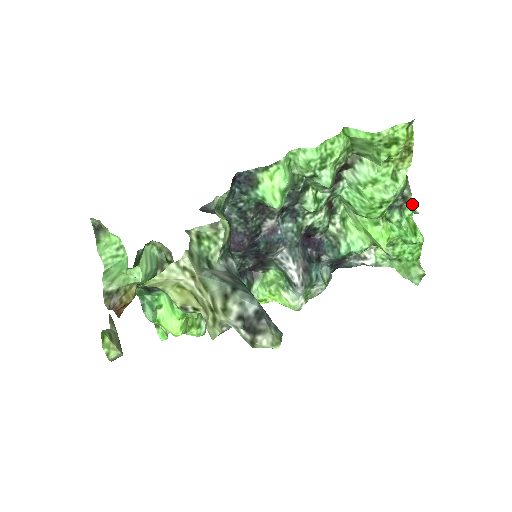
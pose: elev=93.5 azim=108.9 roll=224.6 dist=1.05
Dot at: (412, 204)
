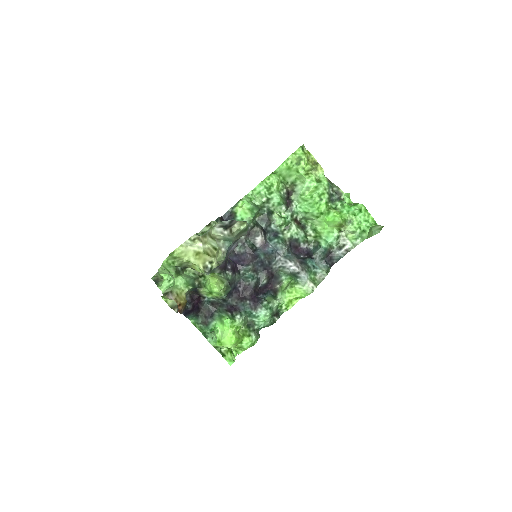
Dot at: (345, 194)
